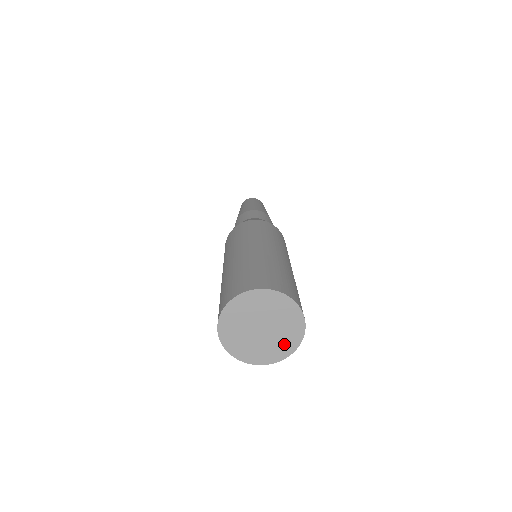
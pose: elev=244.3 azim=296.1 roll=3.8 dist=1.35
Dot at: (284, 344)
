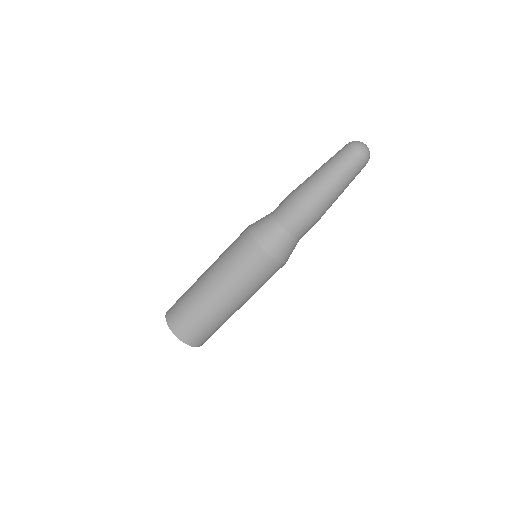
Dot at: occluded
